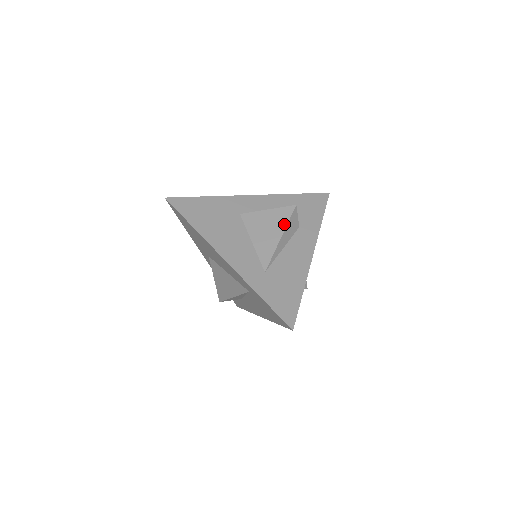
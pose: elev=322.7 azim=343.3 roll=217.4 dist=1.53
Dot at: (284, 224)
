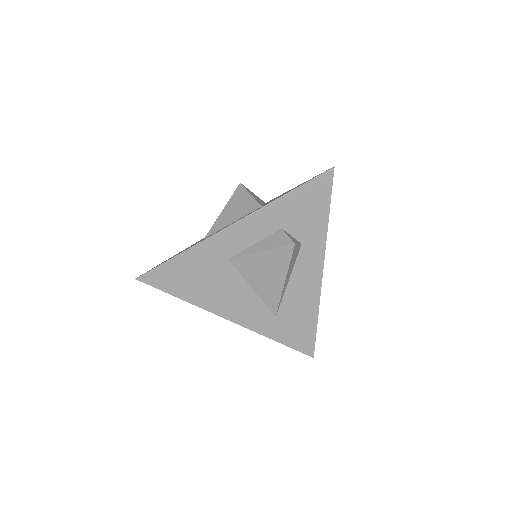
Dot at: (285, 268)
